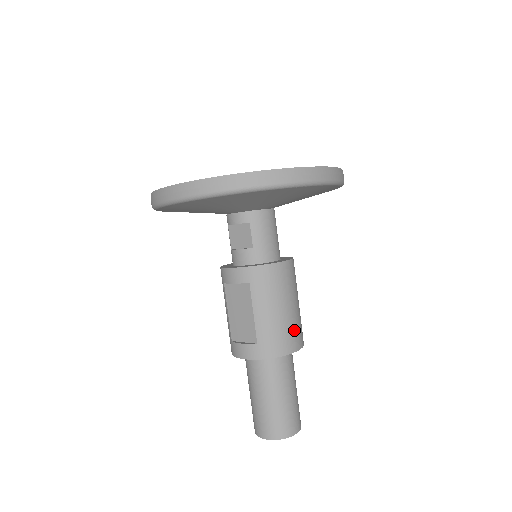
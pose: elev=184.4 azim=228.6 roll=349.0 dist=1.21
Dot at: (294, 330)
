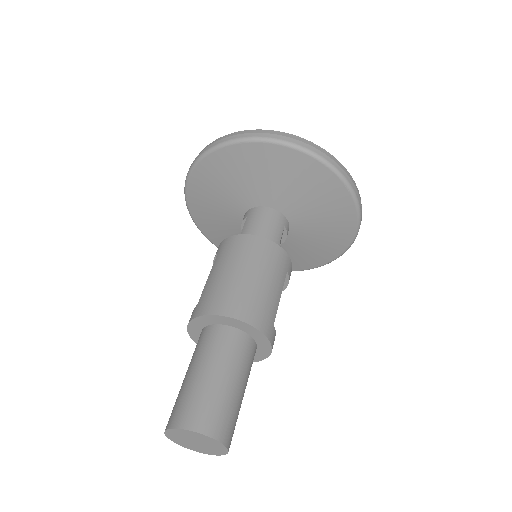
Dot at: (238, 296)
